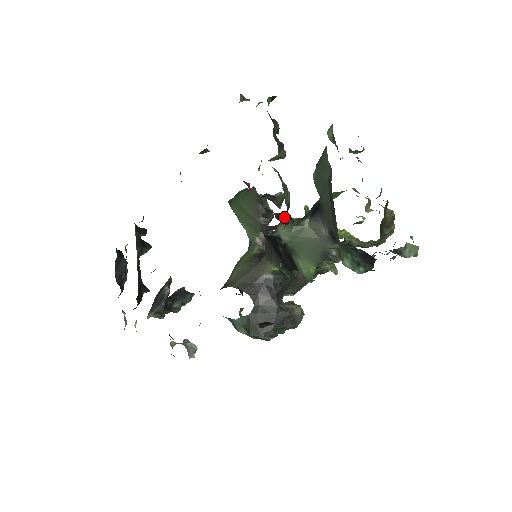
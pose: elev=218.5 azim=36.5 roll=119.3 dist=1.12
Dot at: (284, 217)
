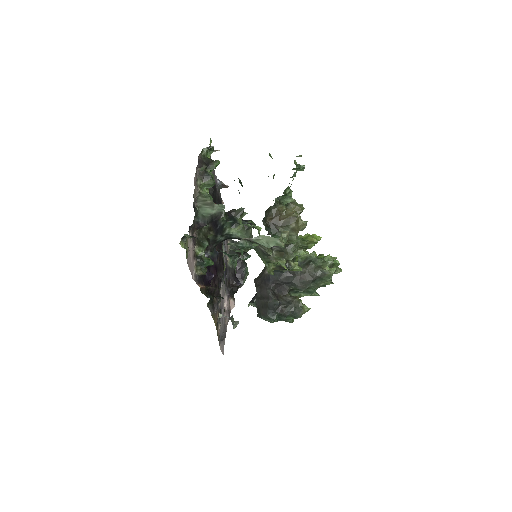
Dot at: (238, 224)
